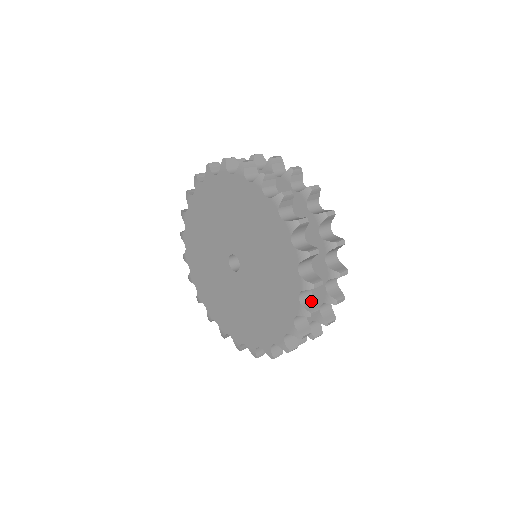
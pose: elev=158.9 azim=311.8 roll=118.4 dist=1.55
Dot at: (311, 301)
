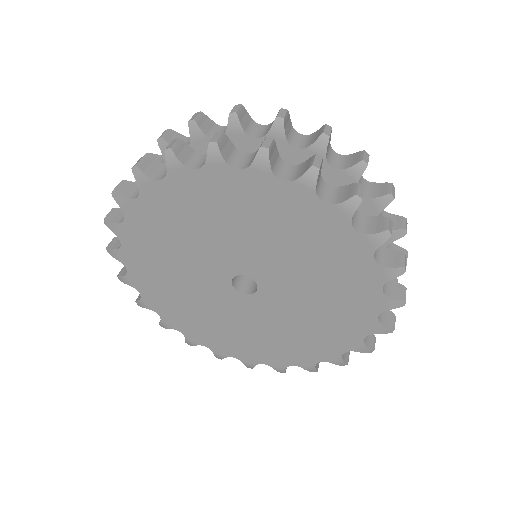
Dot at: (391, 284)
